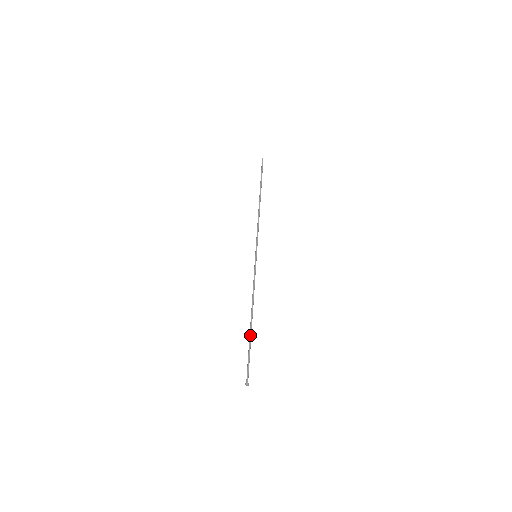
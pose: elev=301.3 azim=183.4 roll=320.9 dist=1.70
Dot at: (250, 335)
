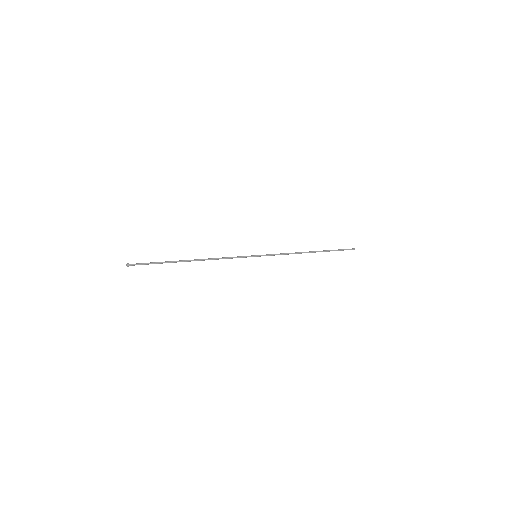
Dot at: occluded
